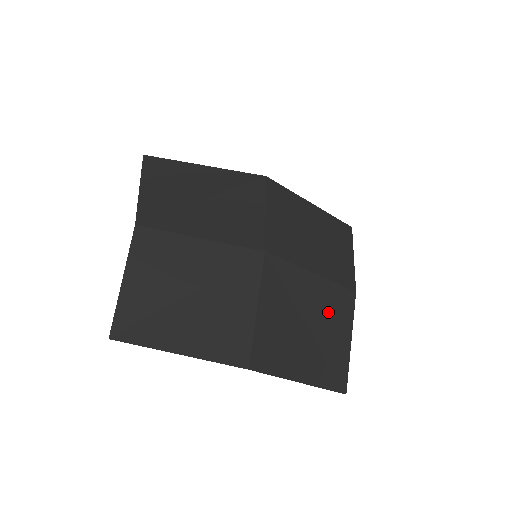
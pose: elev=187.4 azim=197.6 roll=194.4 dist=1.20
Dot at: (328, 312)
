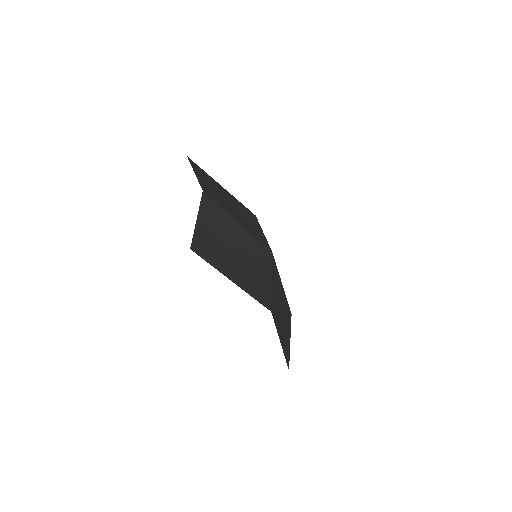
Dot at: (285, 314)
